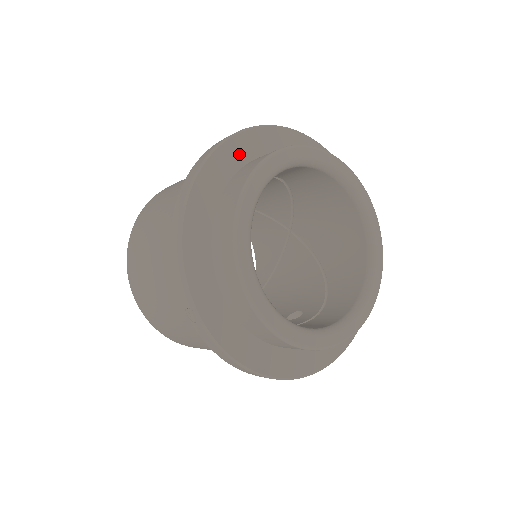
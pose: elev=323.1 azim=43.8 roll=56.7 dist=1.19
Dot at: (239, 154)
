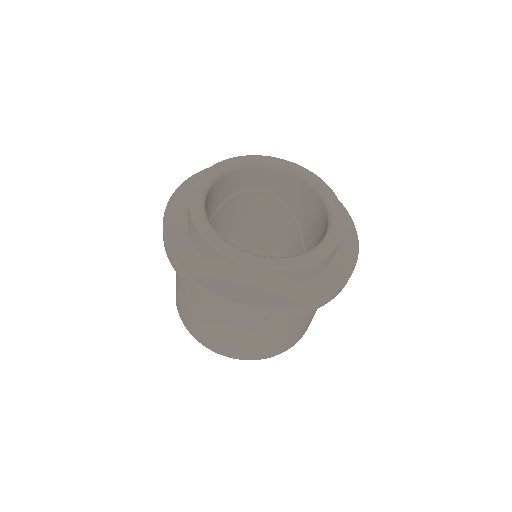
Dot at: occluded
